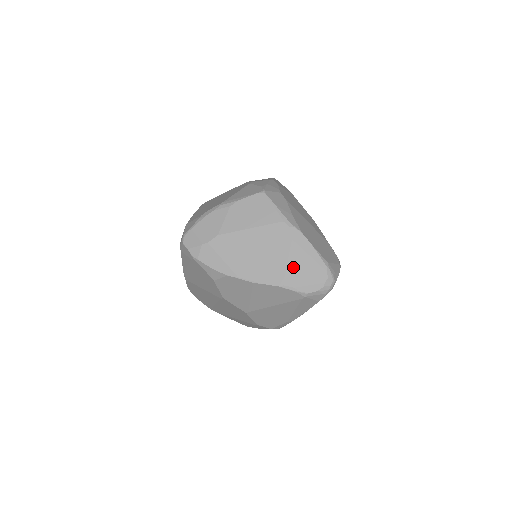
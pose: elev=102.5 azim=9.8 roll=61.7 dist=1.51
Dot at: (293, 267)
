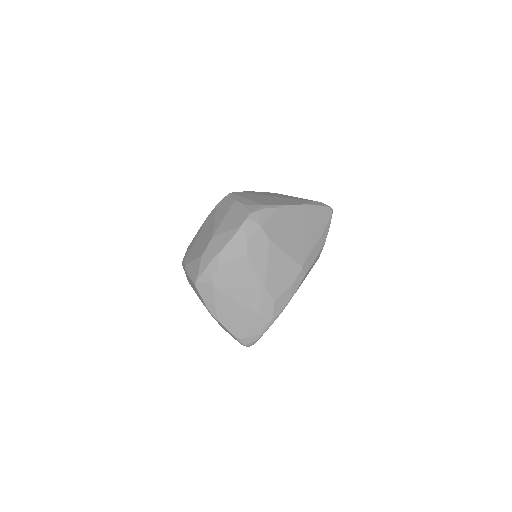
Dot at: (223, 328)
